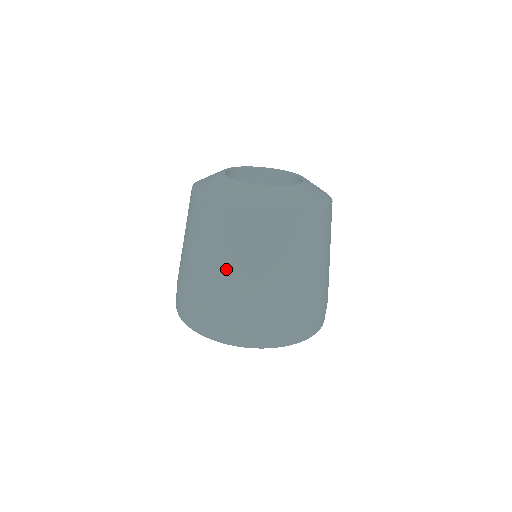
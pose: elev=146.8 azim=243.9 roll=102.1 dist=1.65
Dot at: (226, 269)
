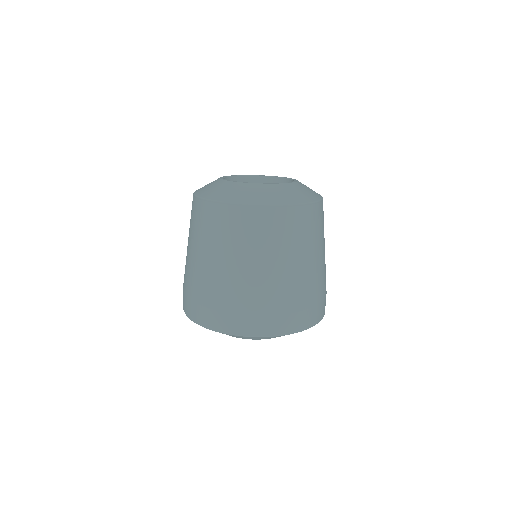
Dot at: (230, 262)
